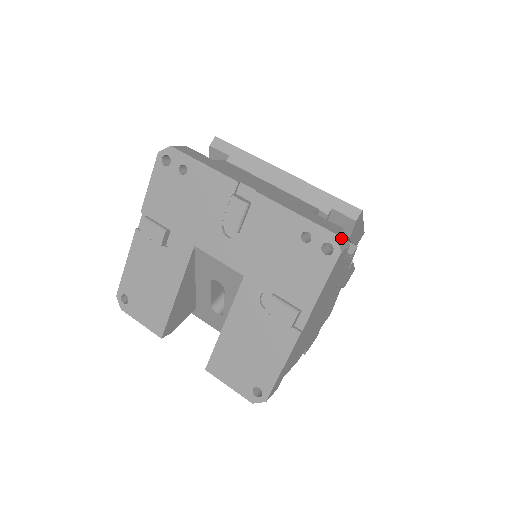
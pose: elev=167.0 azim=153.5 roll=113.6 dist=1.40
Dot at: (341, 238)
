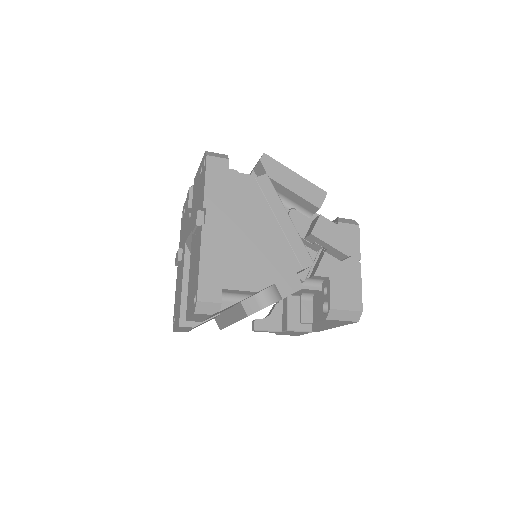
Dot at: (215, 154)
